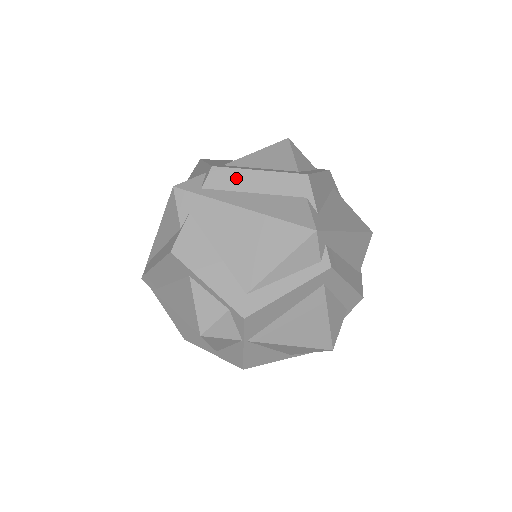
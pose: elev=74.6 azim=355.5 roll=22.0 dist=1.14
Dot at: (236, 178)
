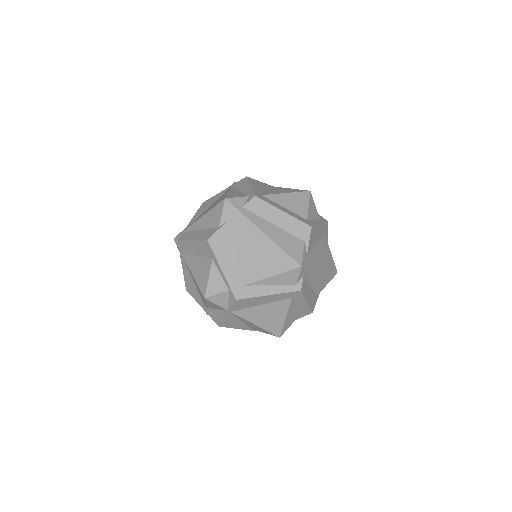
Dot at: (267, 210)
